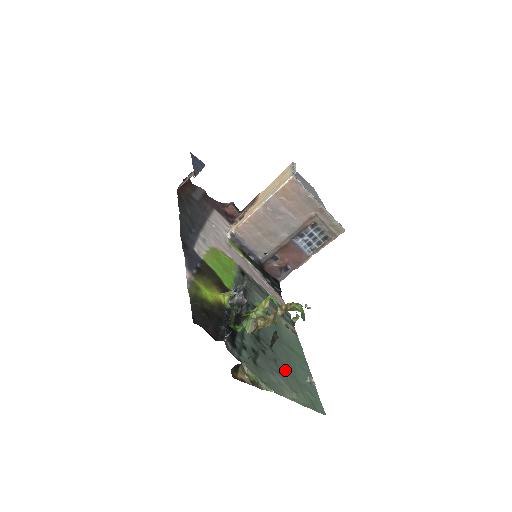
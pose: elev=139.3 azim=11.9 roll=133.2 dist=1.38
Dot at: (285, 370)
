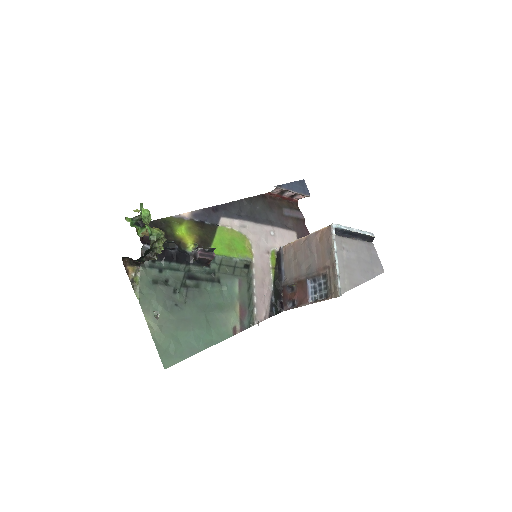
Dot at: (175, 316)
